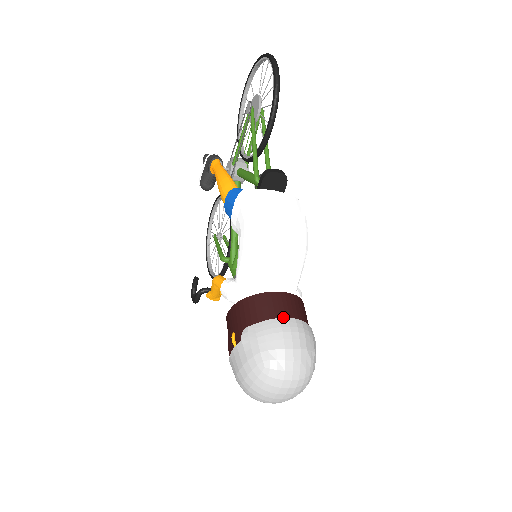
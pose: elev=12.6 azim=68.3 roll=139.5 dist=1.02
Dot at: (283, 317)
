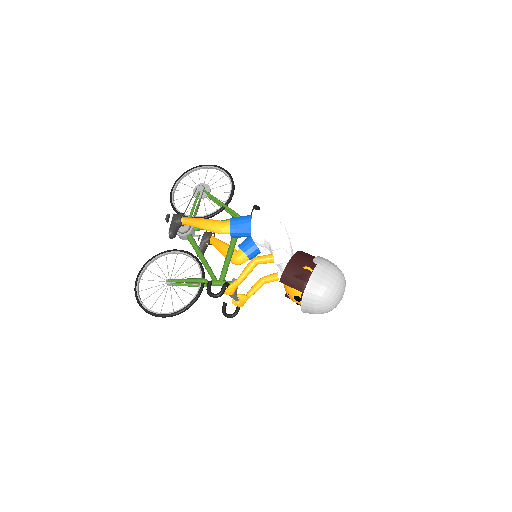
Dot at: occluded
